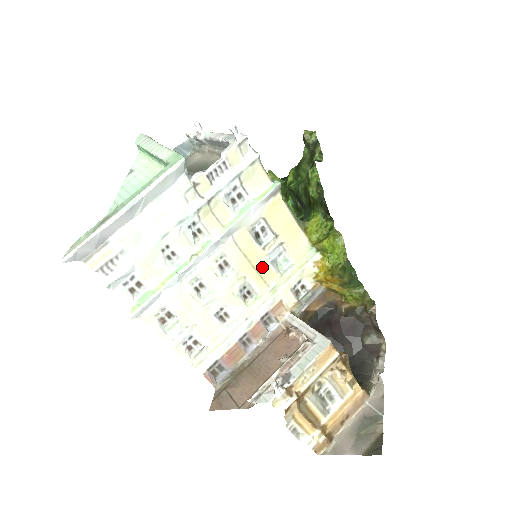
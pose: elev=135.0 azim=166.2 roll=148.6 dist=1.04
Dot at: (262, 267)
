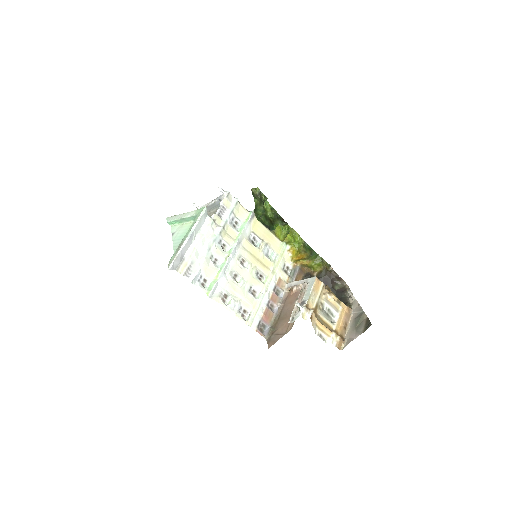
Dot at: (262, 259)
